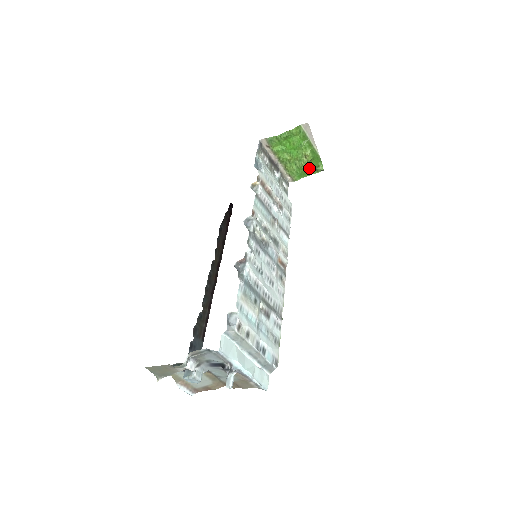
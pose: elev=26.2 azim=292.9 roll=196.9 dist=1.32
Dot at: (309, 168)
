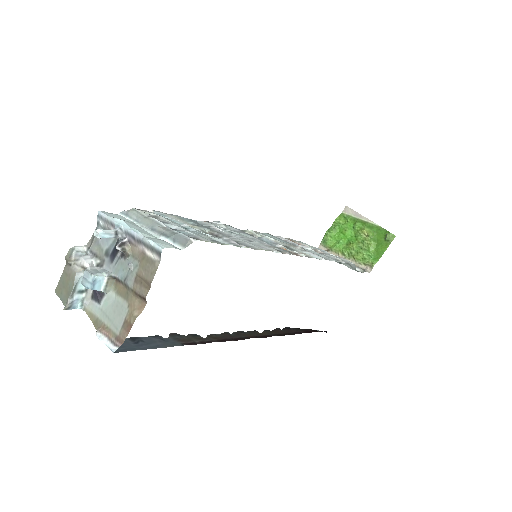
Dot at: (379, 244)
